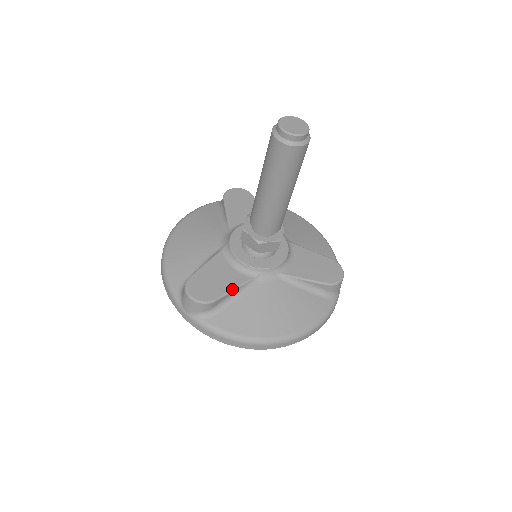
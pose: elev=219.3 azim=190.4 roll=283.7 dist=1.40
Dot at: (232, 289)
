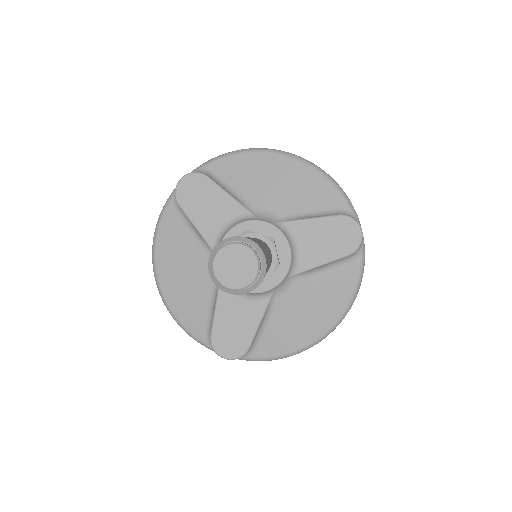
Dot at: (257, 326)
